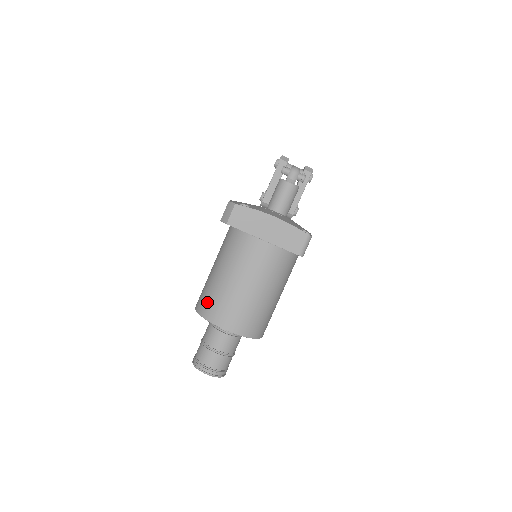
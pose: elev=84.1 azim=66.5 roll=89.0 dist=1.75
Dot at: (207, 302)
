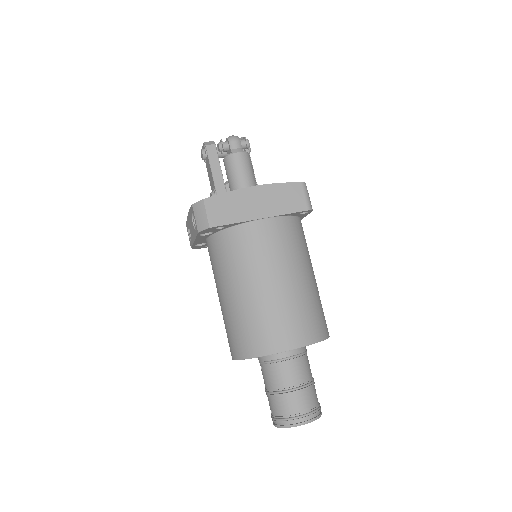
Dot at: (248, 336)
